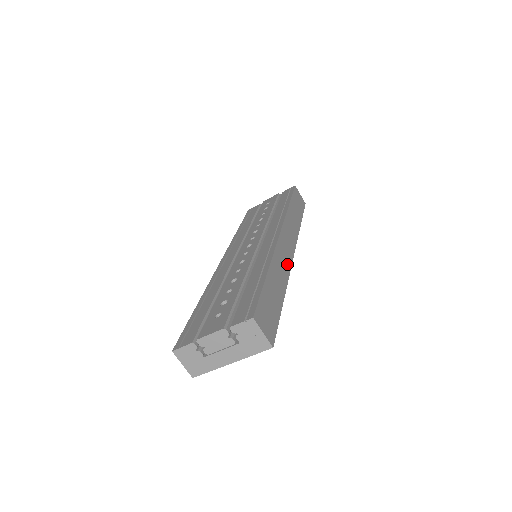
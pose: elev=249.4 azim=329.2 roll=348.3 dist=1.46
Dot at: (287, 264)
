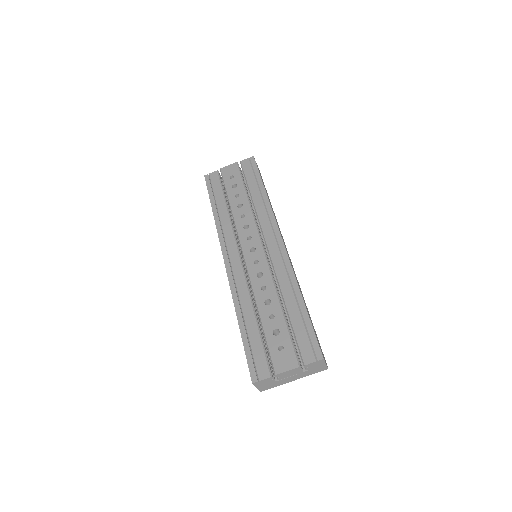
Dot at: occluded
